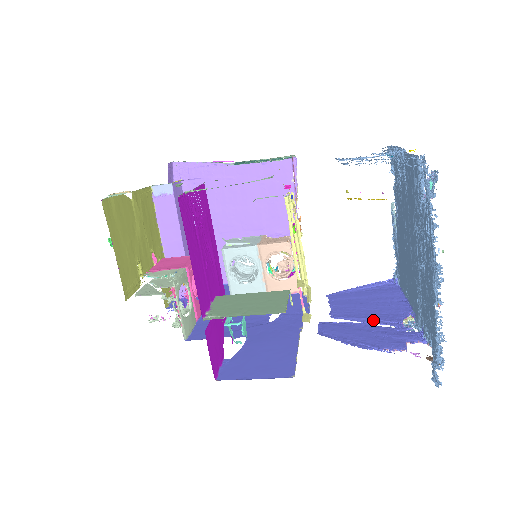
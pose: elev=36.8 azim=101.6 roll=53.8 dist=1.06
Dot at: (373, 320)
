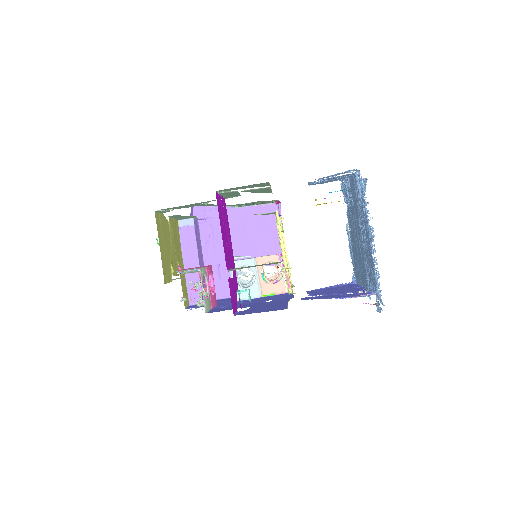
Dot at: (338, 293)
